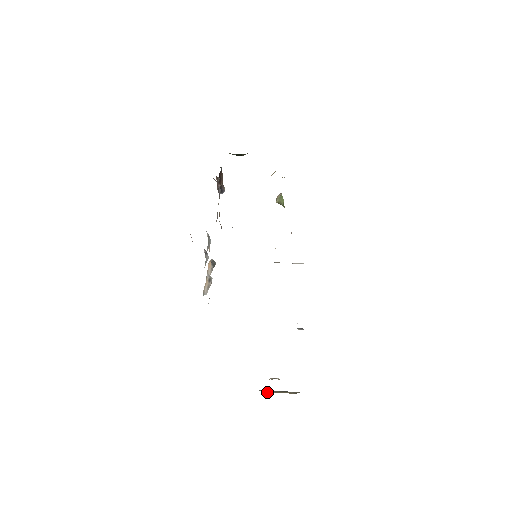
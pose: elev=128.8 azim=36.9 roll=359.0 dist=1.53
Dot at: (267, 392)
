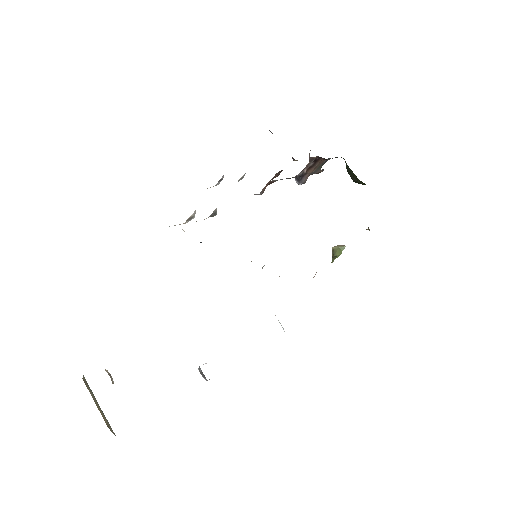
Dot at: (86, 385)
